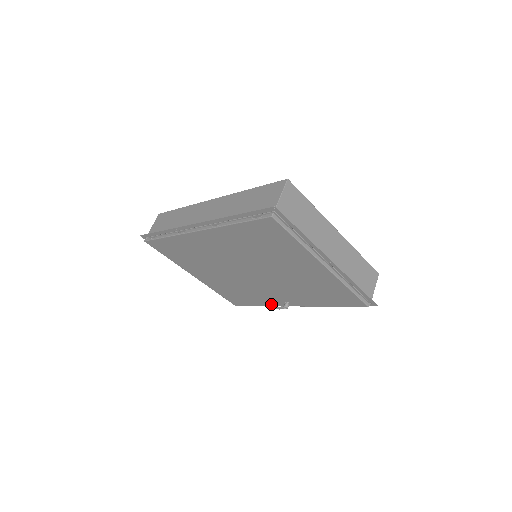
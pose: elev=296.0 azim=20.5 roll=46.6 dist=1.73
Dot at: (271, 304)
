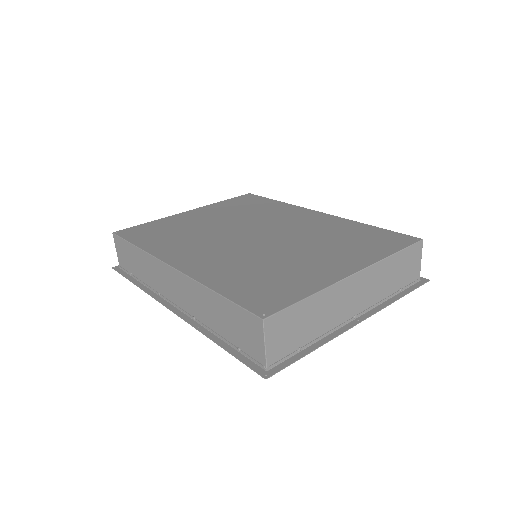
Dot at: occluded
